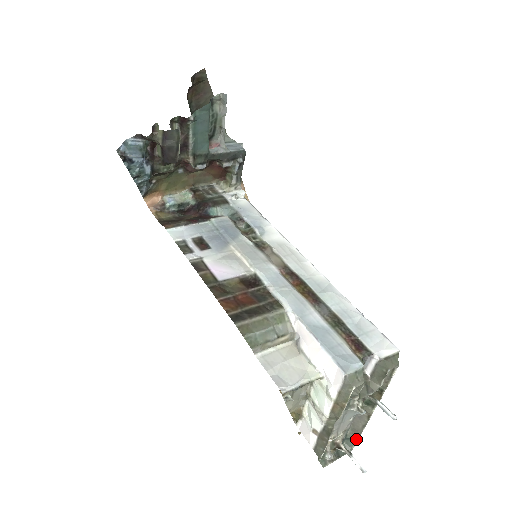
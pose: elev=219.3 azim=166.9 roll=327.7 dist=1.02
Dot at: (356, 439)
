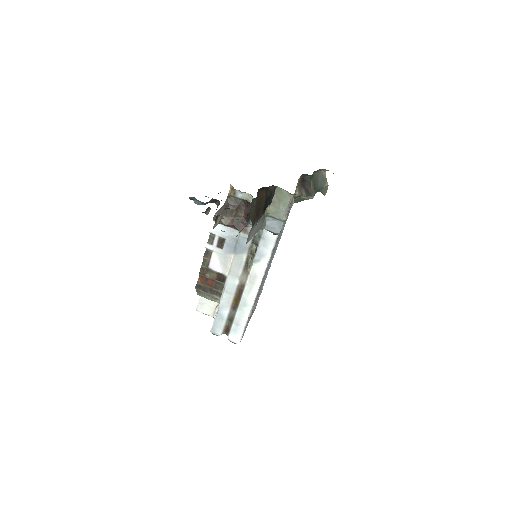
Dot at: occluded
